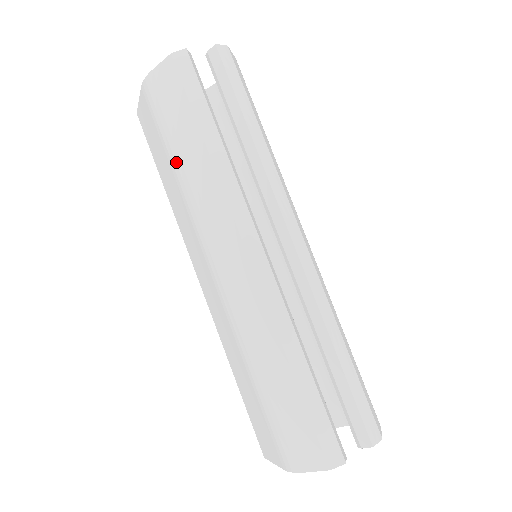
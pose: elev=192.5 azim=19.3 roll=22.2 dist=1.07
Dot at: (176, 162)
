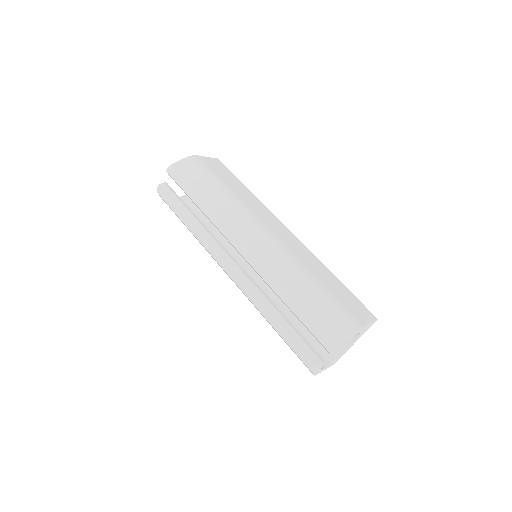
Dot at: occluded
